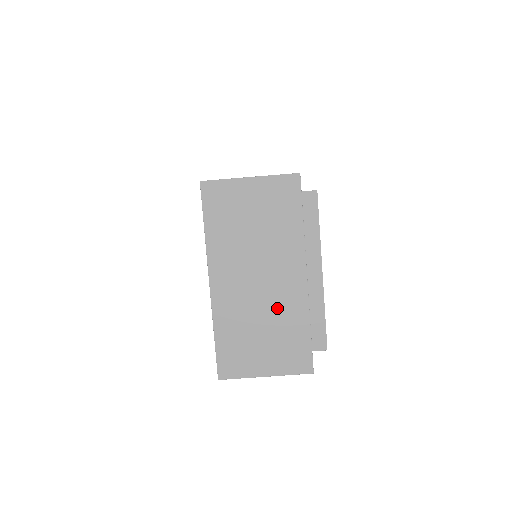
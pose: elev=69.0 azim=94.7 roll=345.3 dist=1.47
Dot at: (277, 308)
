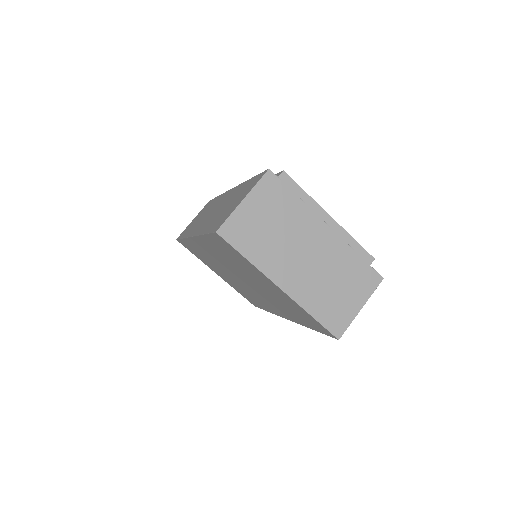
Dot at: (331, 262)
